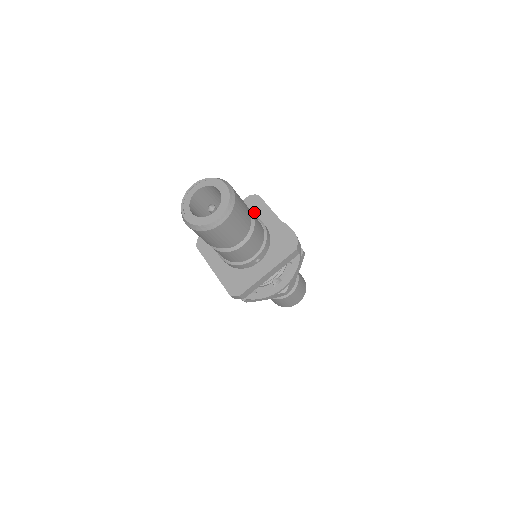
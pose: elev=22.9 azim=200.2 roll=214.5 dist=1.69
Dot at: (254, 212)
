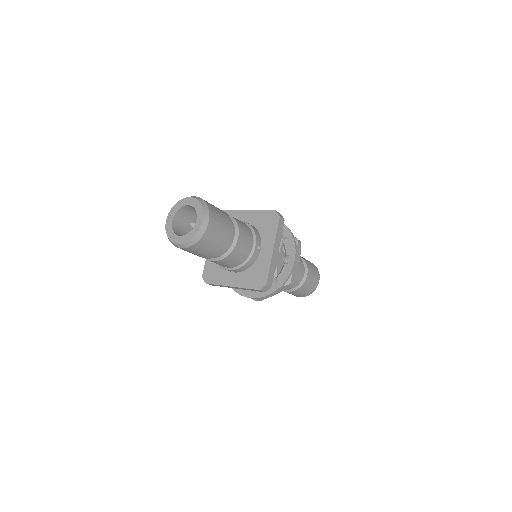
Dot at: (265, 229)
